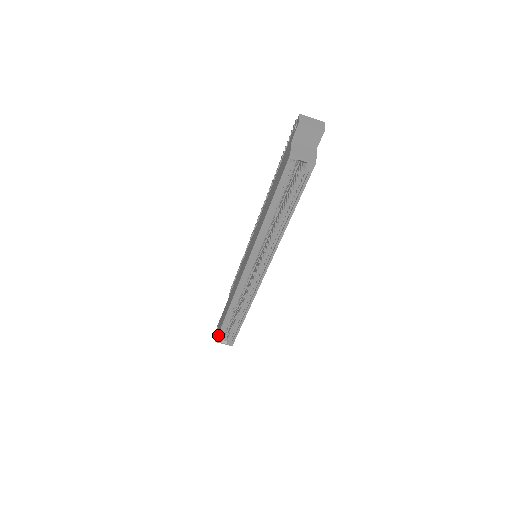
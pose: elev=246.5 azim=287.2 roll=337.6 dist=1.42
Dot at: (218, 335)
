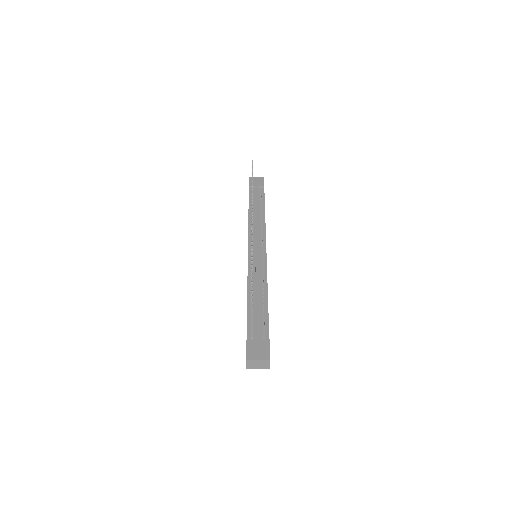
Dot at: occluded
